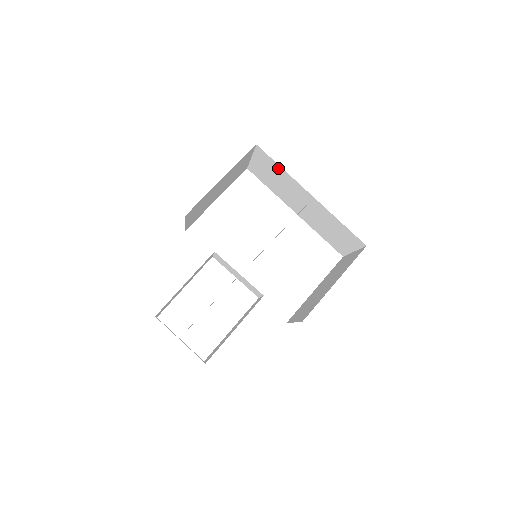
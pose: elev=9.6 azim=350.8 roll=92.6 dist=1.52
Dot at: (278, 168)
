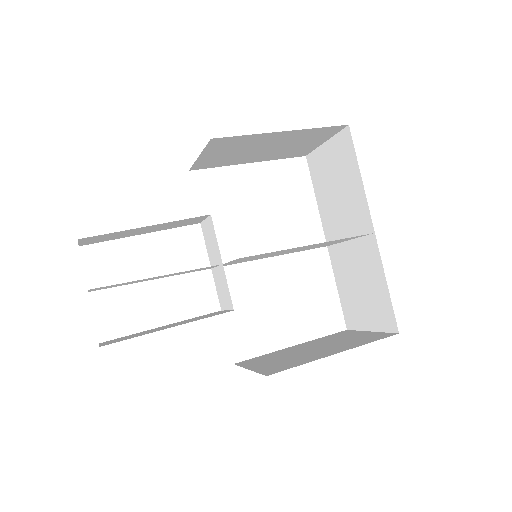
Dot at: (354, 170)
